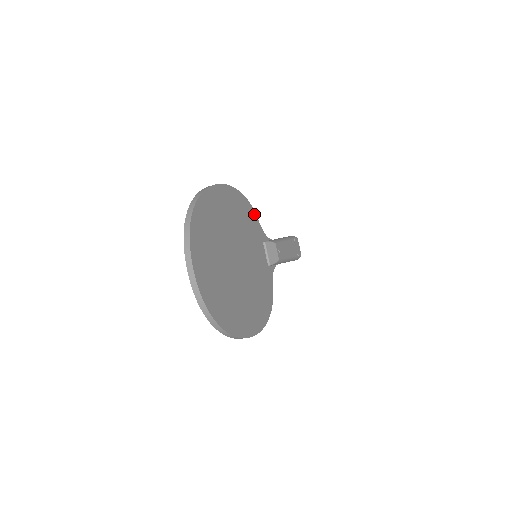
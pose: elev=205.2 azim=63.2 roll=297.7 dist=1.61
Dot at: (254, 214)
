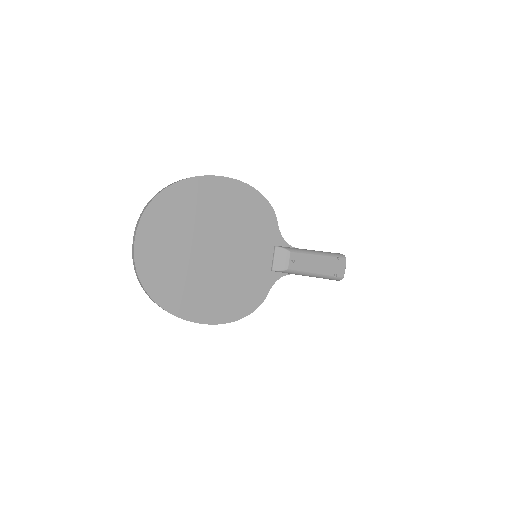
Dot at: (273, 216)
